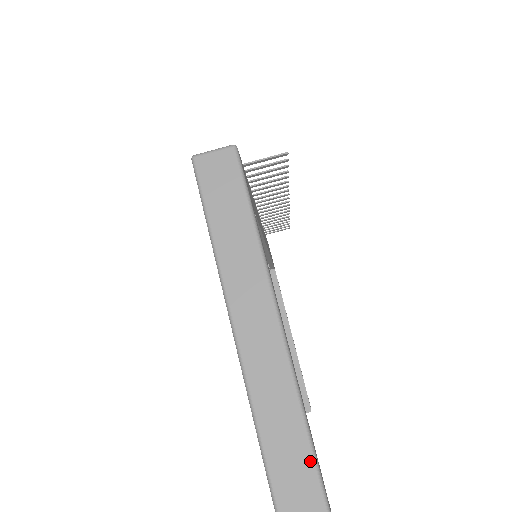
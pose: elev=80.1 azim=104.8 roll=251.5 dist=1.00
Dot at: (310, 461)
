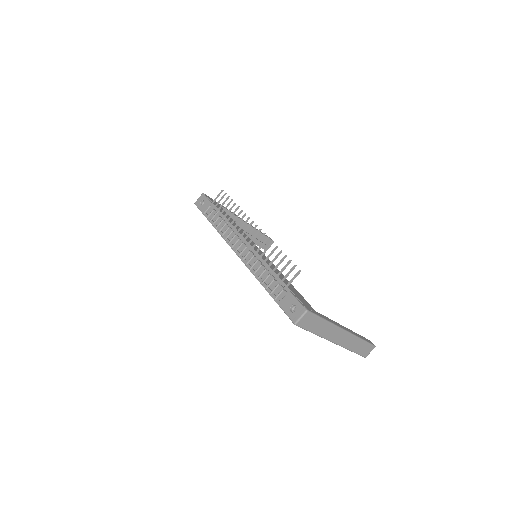
Dot at: (363, 342)
